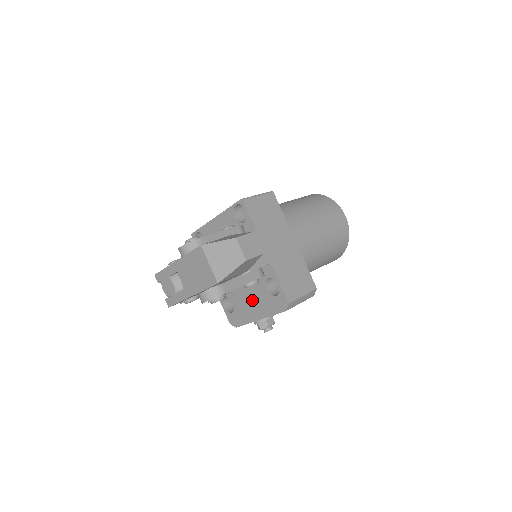
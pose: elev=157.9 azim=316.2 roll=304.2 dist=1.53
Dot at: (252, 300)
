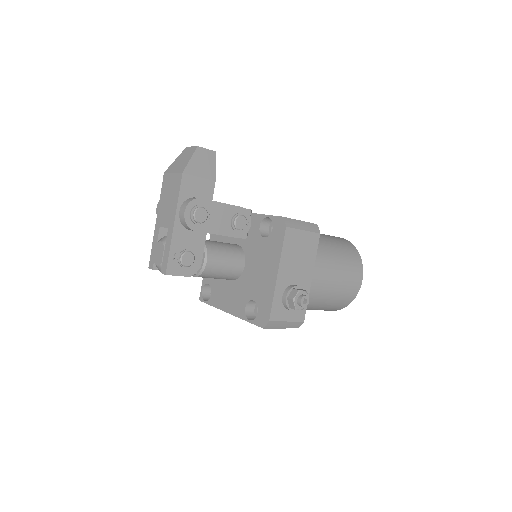
Dot at: (262, 267)
